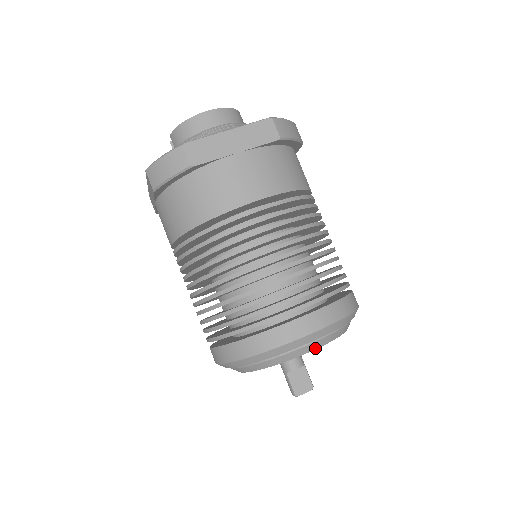
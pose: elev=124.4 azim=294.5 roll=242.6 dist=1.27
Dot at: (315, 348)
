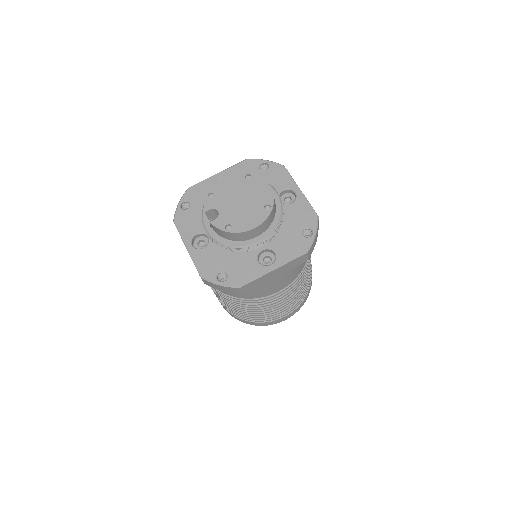
Dot at: occluded
